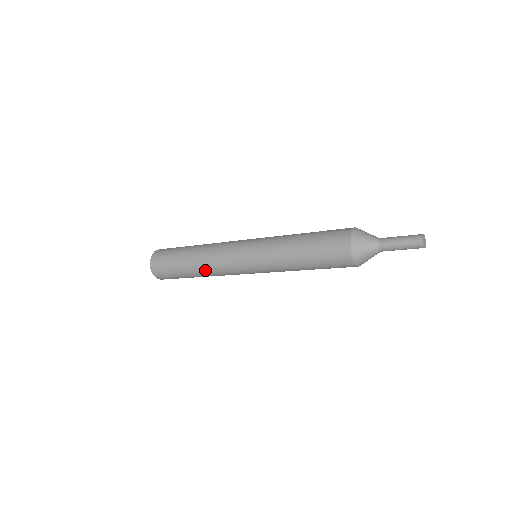
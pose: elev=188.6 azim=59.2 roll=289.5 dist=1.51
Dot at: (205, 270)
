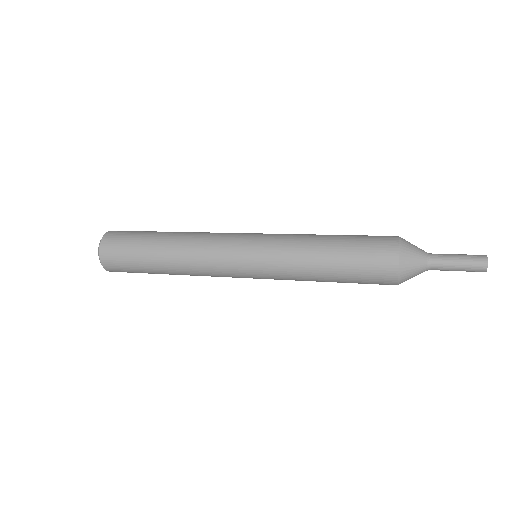
Dot at: (186, 273)
